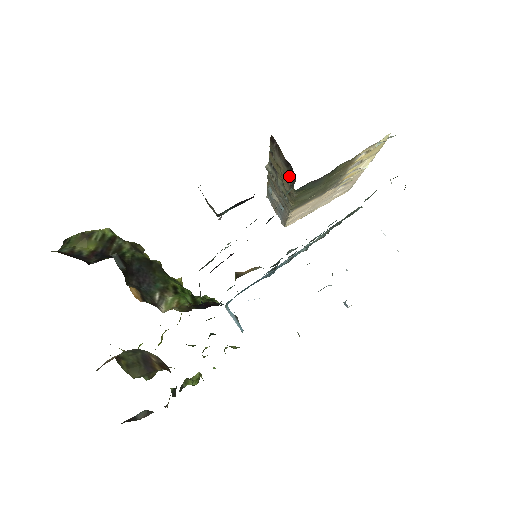
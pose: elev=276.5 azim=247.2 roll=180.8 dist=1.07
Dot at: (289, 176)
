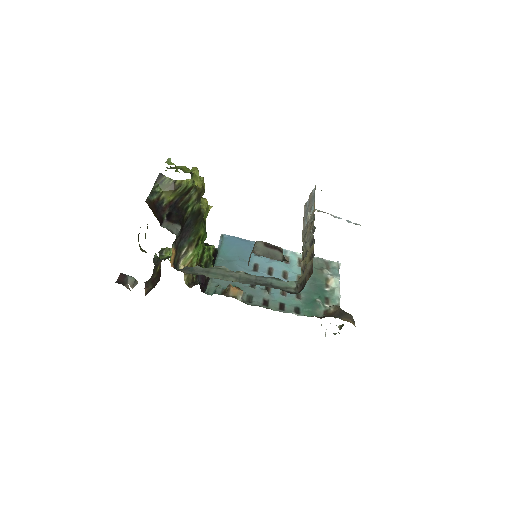
Dot at: (303, 278)
